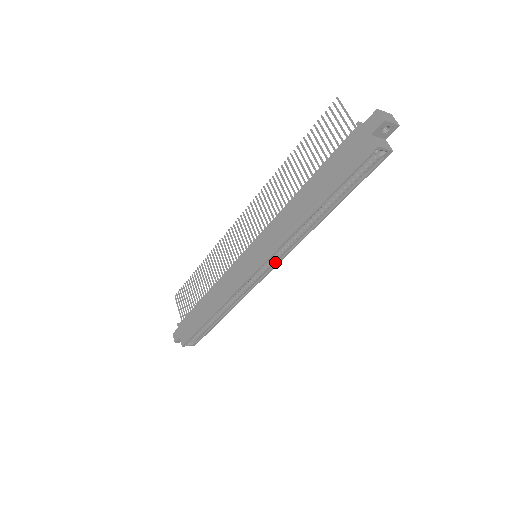
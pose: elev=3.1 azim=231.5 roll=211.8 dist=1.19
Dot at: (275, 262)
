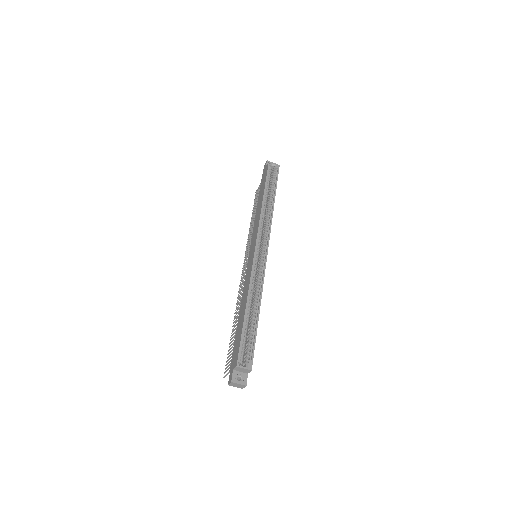
Dot at: (267, 244)
